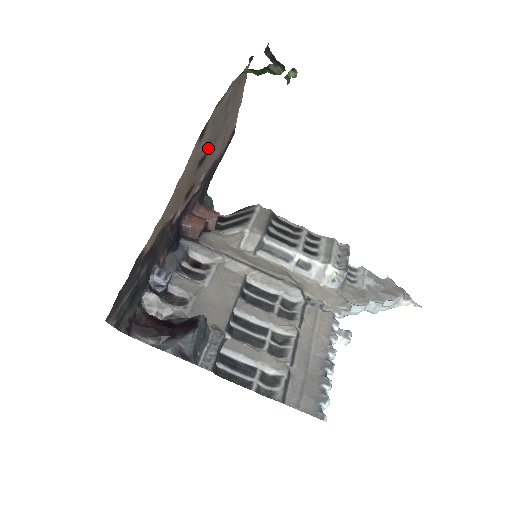
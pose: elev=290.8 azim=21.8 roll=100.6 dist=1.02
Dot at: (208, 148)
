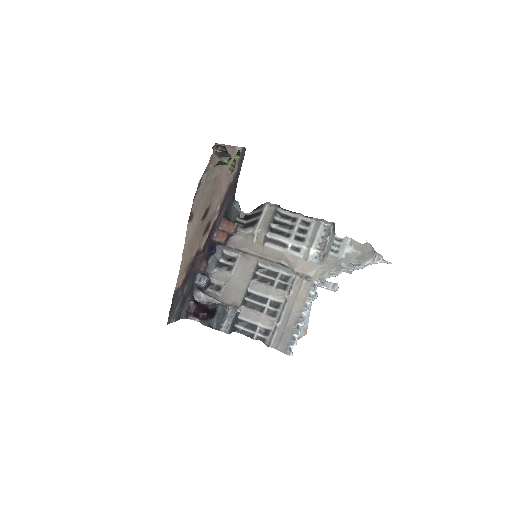
Dot at: (208, 204)
